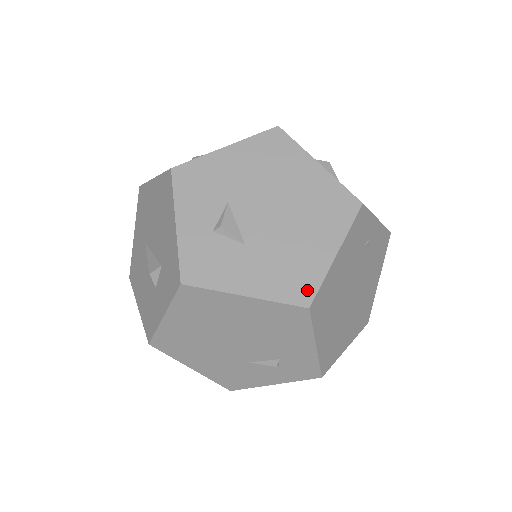
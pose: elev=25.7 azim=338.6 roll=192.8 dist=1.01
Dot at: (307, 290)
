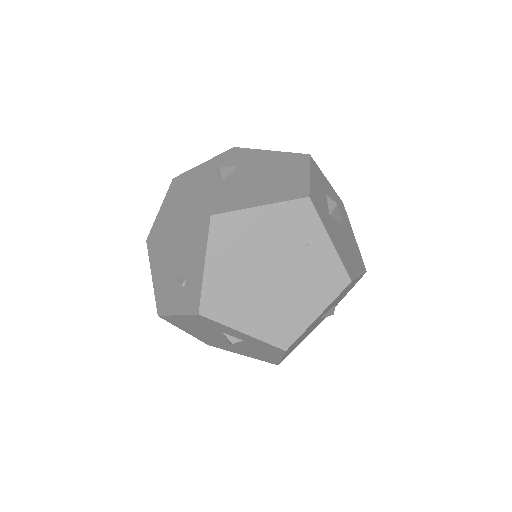
Dot at: (222, 209)
